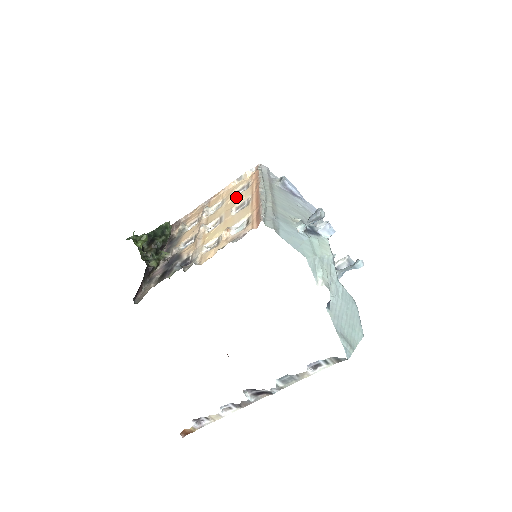
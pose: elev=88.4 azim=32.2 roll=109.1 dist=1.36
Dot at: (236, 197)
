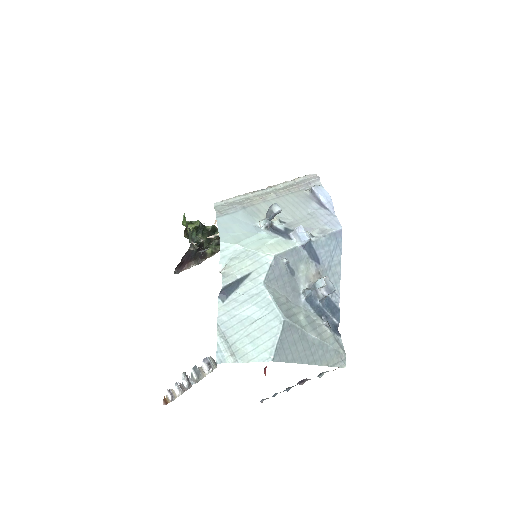
Dot at: occluded
